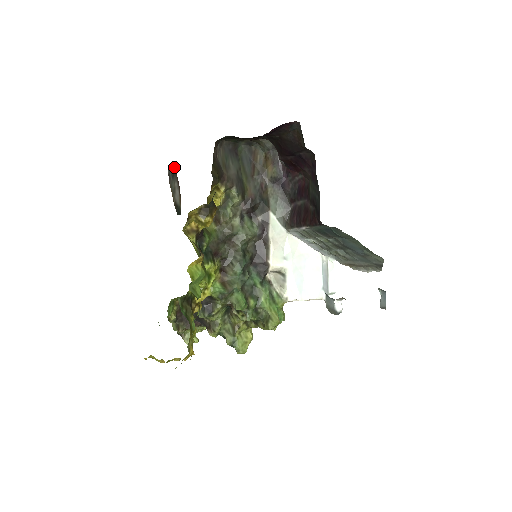
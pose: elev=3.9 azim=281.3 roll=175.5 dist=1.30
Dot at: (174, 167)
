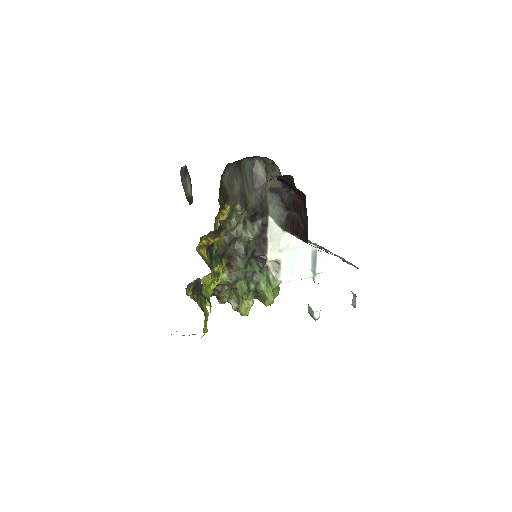
Dot at: (185, 166)
